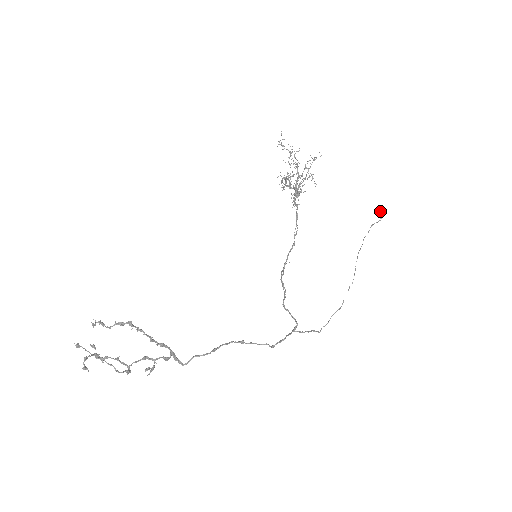
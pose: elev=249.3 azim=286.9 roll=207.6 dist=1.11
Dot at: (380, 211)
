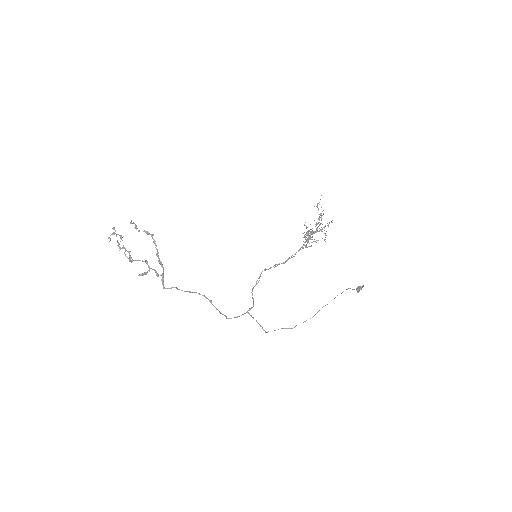
Dot at: (359, 286)
